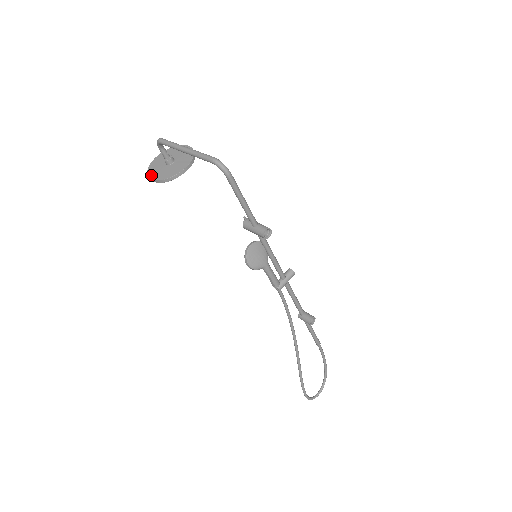
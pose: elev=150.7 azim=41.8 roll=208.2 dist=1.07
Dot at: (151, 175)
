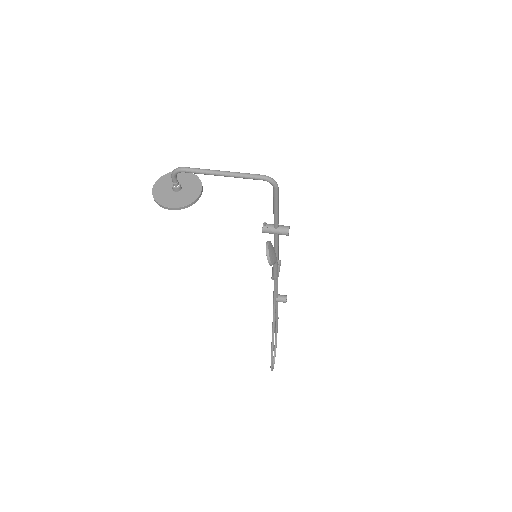
Dot at: (166, 204)
